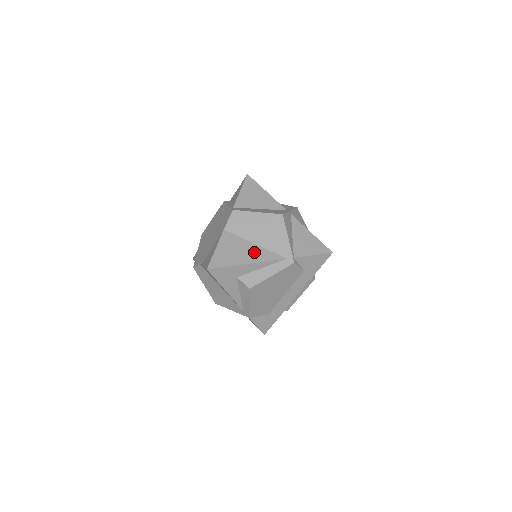
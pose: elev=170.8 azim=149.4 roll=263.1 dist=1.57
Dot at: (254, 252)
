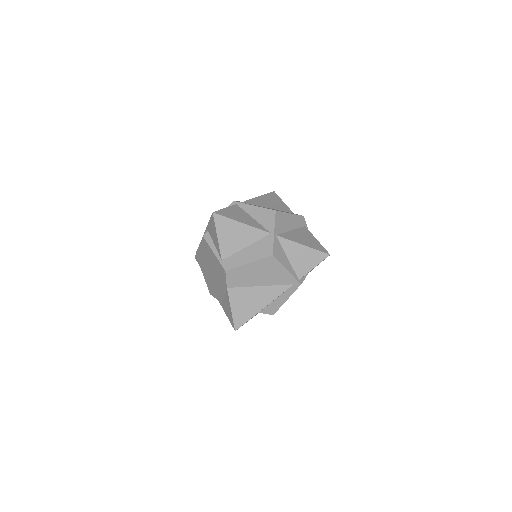
Dot at: (263, 294)
